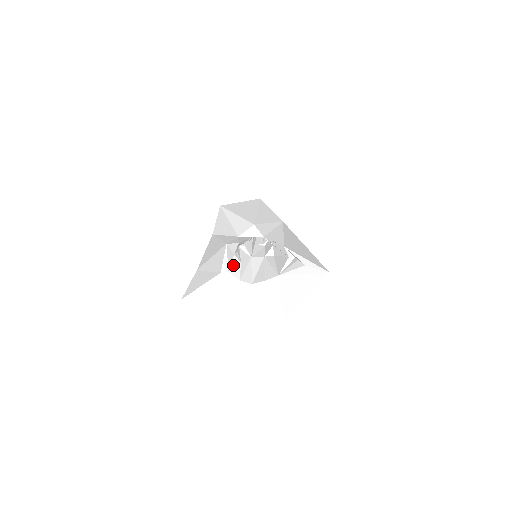
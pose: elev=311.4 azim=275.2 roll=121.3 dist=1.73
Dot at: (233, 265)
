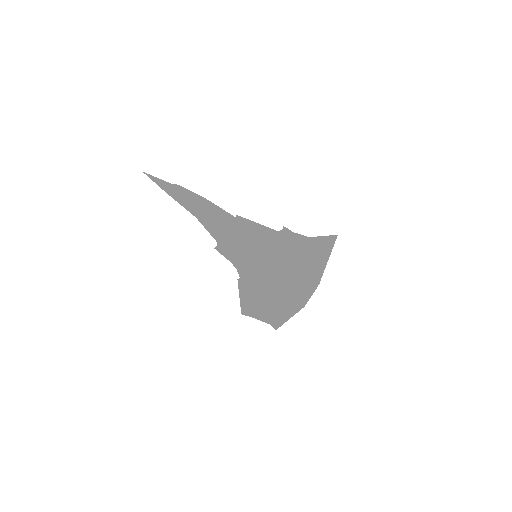
Dot at: occluded
